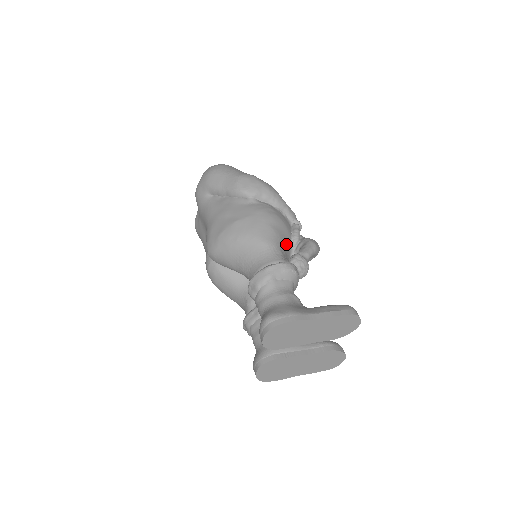
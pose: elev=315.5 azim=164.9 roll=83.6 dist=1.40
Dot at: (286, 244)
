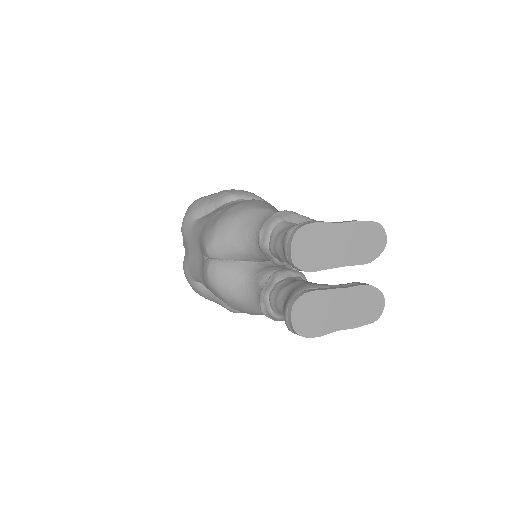
Dot at: occluded
